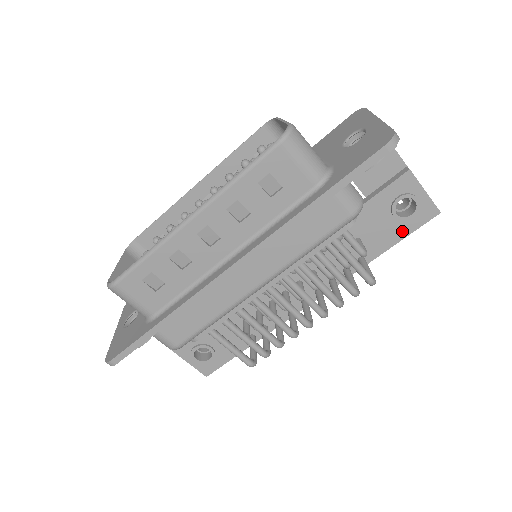
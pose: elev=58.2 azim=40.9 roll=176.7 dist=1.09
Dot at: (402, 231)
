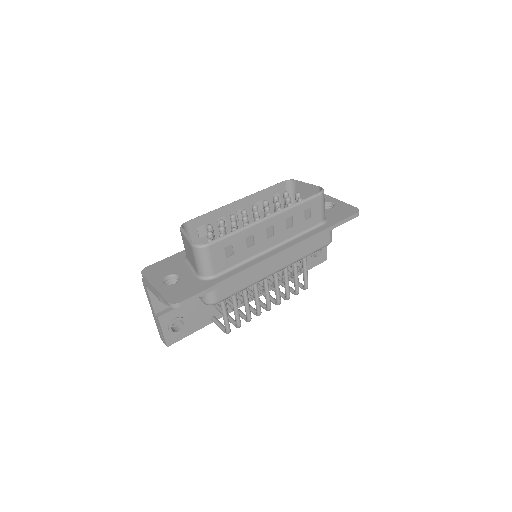
Dot at: (310, 265)
